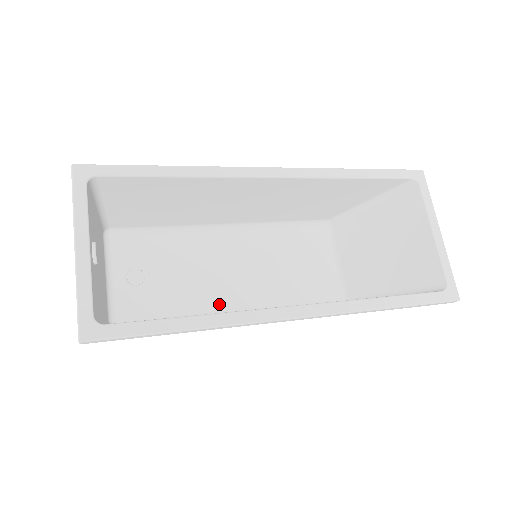
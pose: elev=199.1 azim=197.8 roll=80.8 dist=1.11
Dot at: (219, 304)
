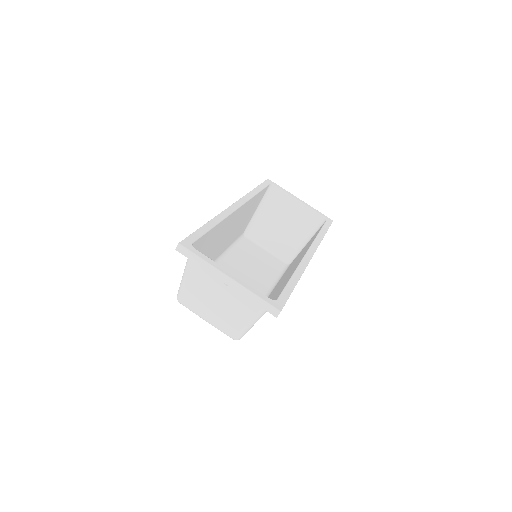
Dot at: occluded
